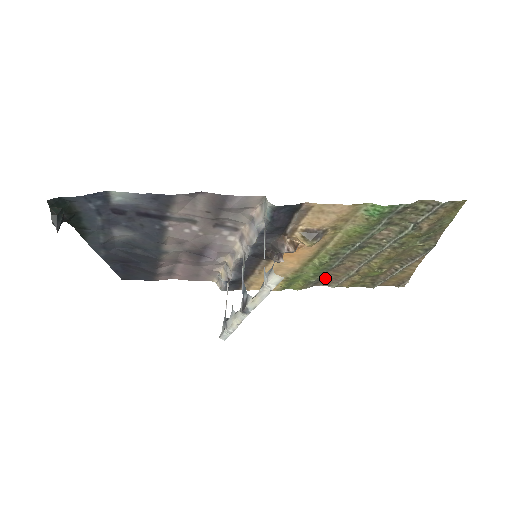
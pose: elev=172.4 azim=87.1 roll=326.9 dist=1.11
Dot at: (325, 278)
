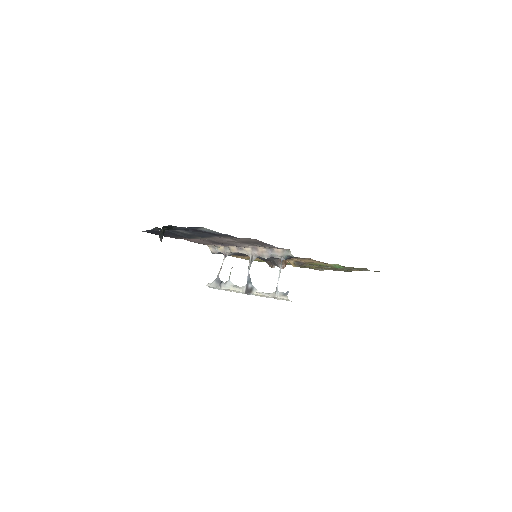
Dot at: occluded
